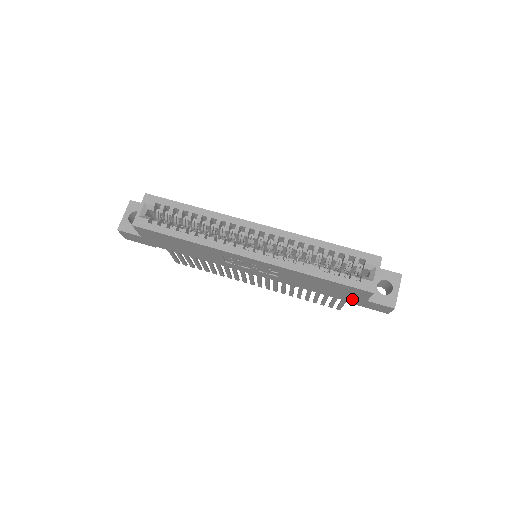
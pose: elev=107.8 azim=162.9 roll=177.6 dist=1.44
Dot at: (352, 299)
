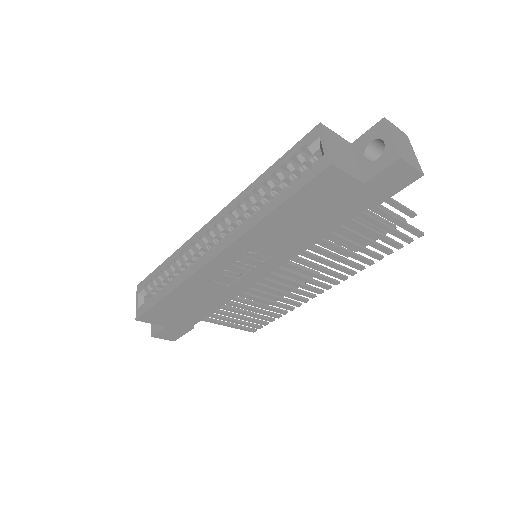
Dot at: (357, 201)
